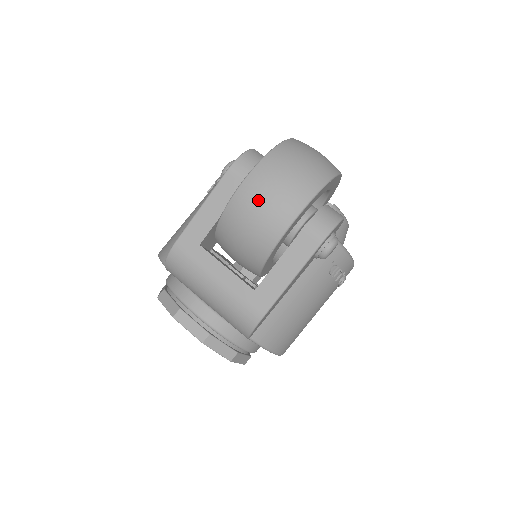
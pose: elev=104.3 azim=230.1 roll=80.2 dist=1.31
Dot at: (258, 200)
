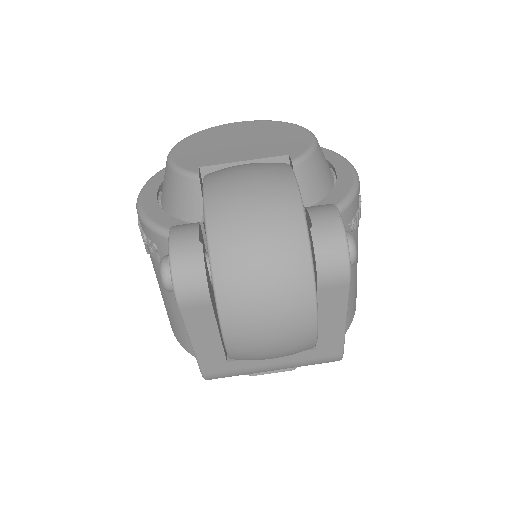
Dot at: (261, 344)
